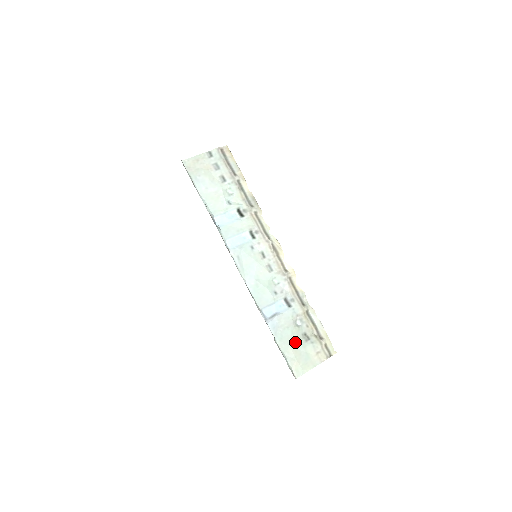
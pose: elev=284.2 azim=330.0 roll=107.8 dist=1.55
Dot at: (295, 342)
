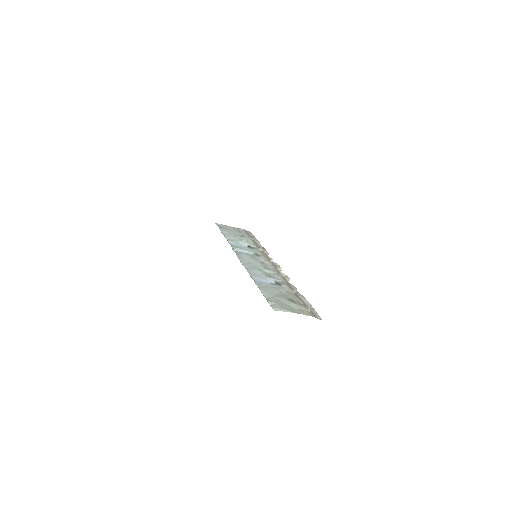
Dot at: (279, 297)
